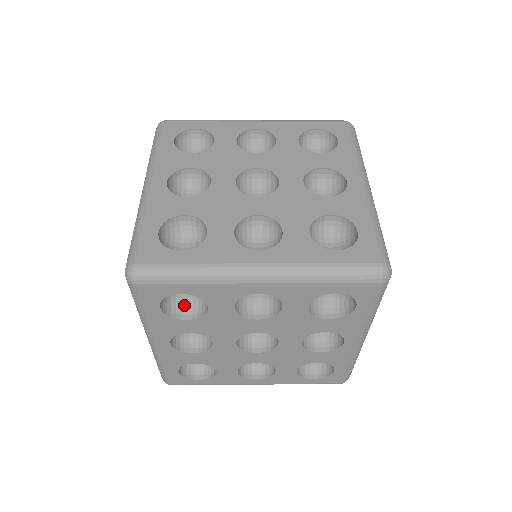
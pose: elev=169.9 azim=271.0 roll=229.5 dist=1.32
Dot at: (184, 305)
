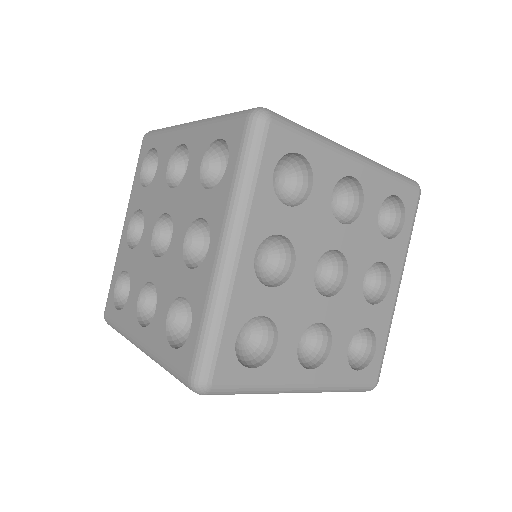
Dot at: occluded
